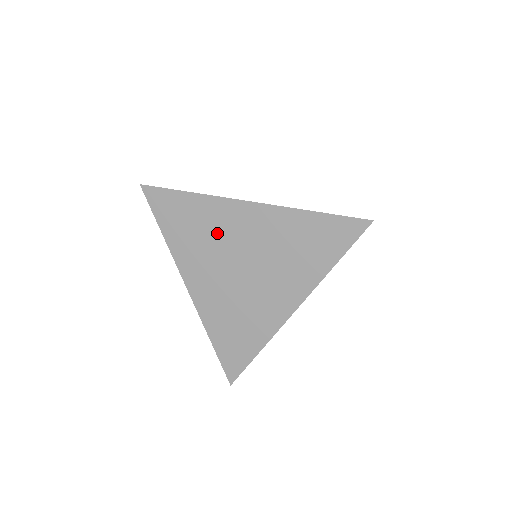
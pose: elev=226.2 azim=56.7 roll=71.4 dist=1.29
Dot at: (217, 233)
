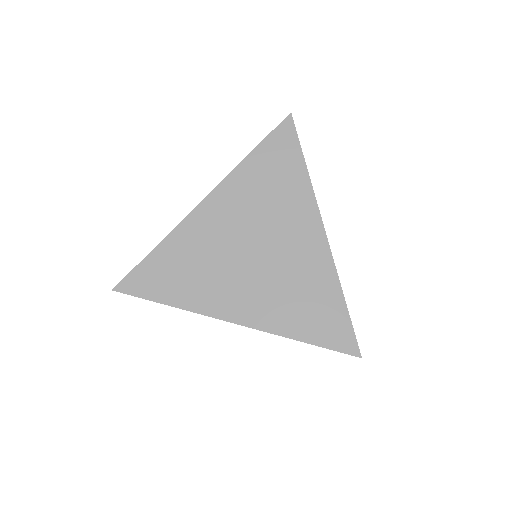
Dot at: (207, 250)
